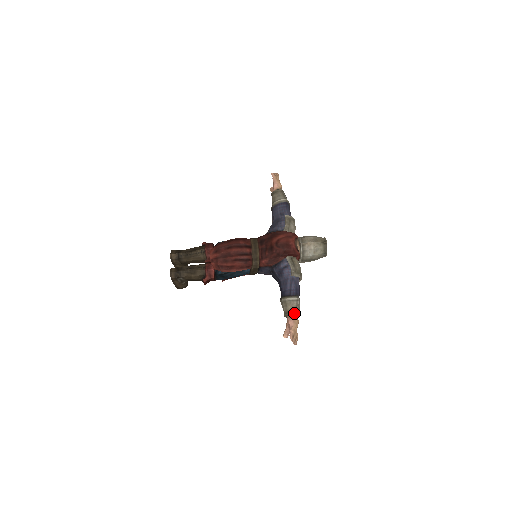
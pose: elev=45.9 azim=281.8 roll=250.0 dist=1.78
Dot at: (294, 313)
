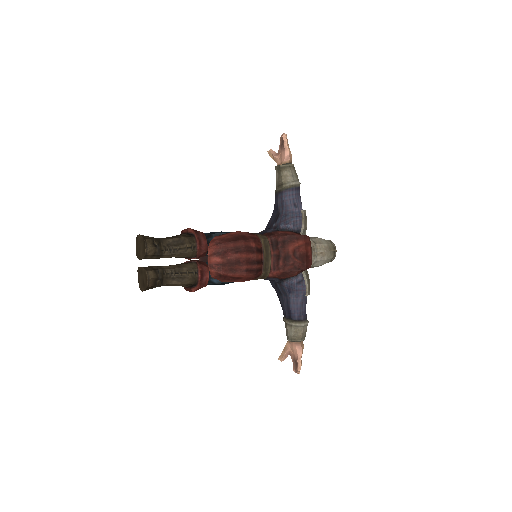
Dot at: (303, 340)
